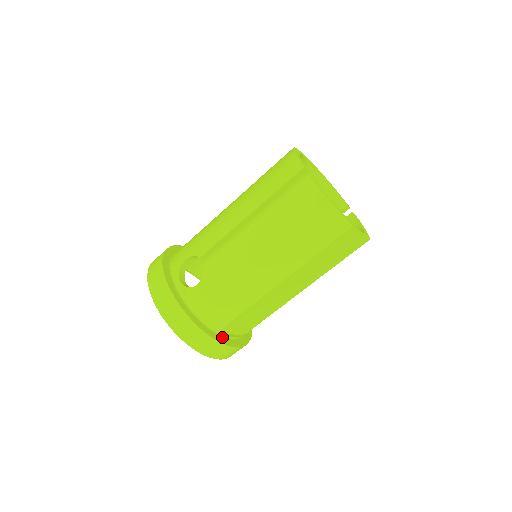
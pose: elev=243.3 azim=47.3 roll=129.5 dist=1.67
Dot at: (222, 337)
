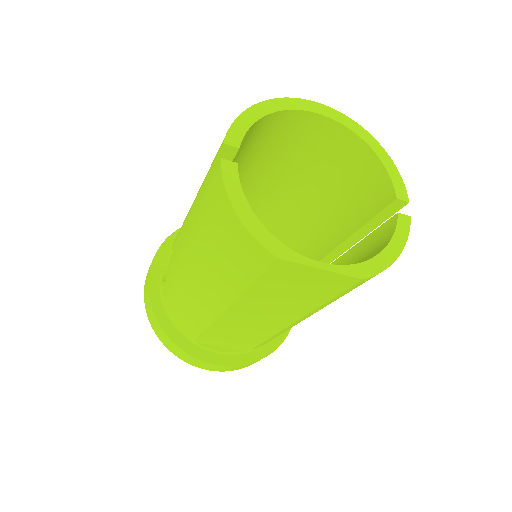
Dot at: (201, 348)
